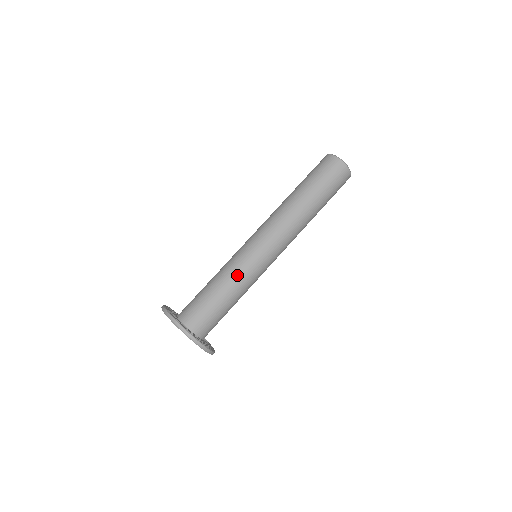
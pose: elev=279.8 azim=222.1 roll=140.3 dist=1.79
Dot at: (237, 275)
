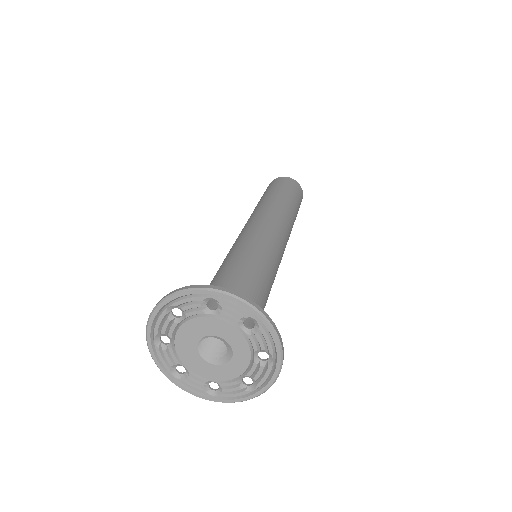
Dot at: (269, 265)
